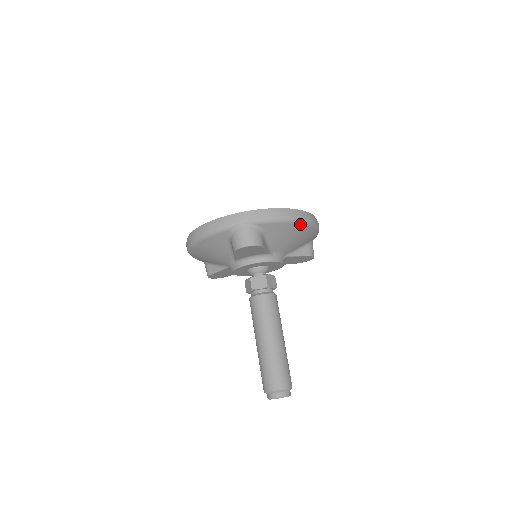
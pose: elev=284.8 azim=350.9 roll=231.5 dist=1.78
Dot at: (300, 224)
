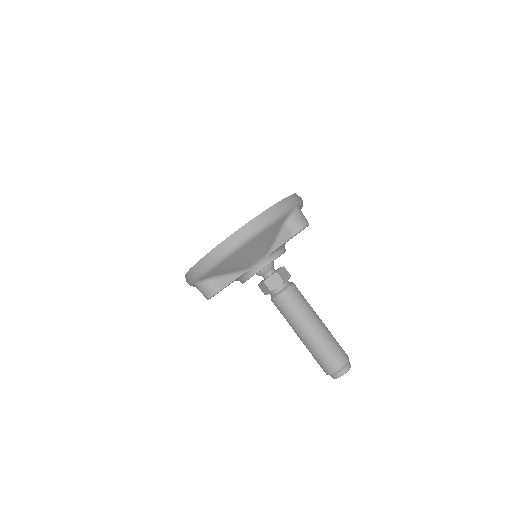
Dot at: (232, 254)
